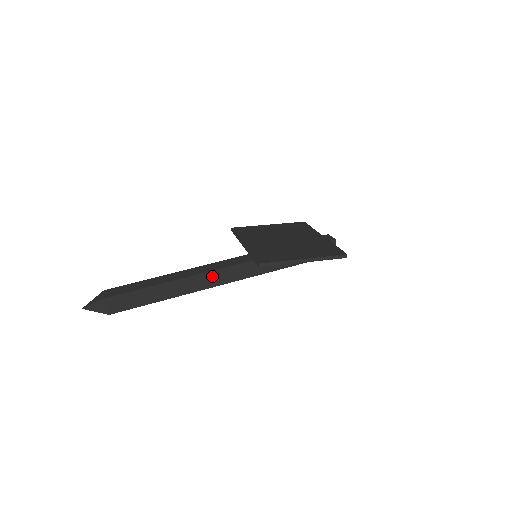
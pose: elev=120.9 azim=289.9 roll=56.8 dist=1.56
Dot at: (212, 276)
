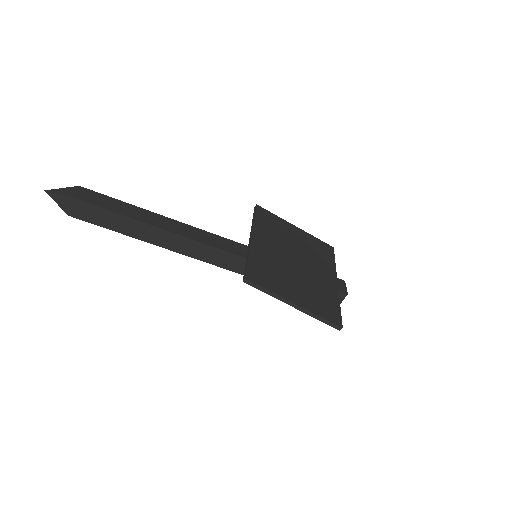
Dot at: (197, 247)
